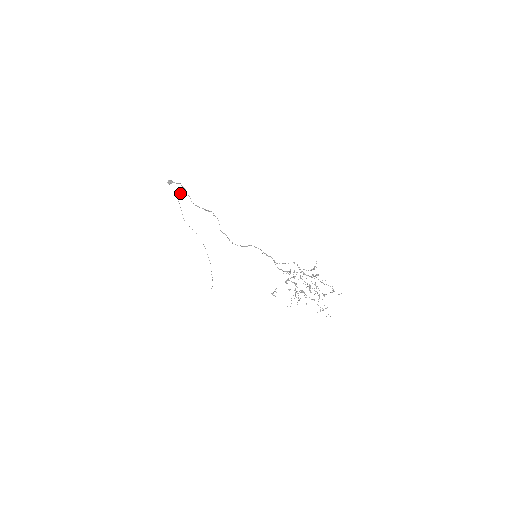
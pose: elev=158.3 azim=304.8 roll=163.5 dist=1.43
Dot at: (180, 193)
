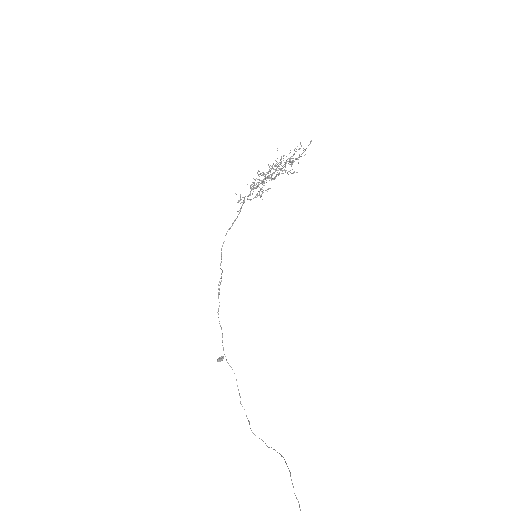
Dot at: occluded
